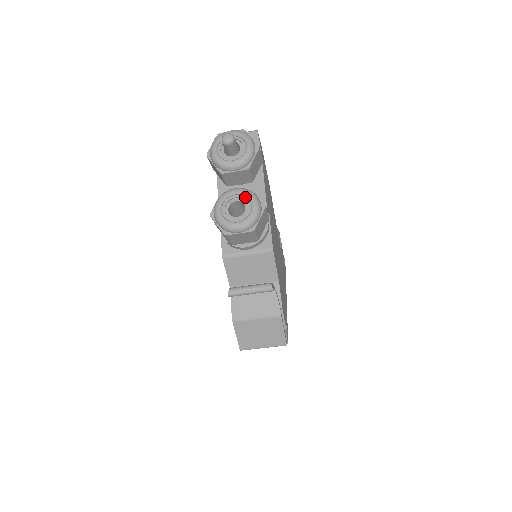
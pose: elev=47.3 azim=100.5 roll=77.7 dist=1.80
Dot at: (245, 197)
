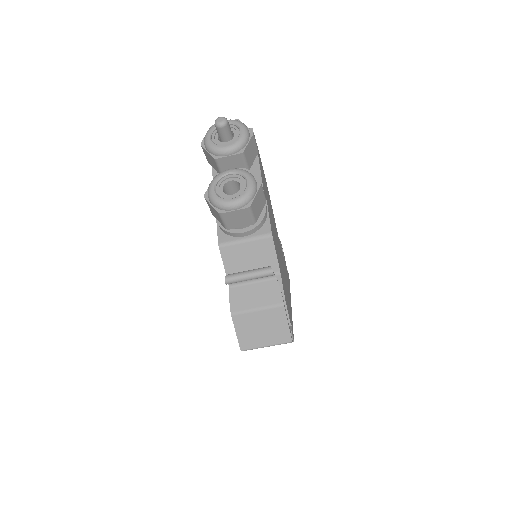
Dot at: (240, 176)
